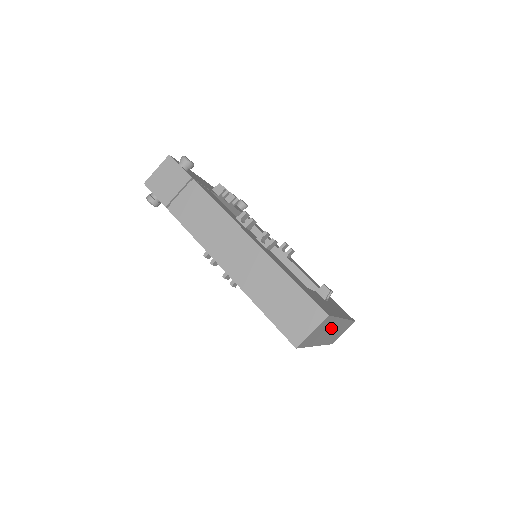
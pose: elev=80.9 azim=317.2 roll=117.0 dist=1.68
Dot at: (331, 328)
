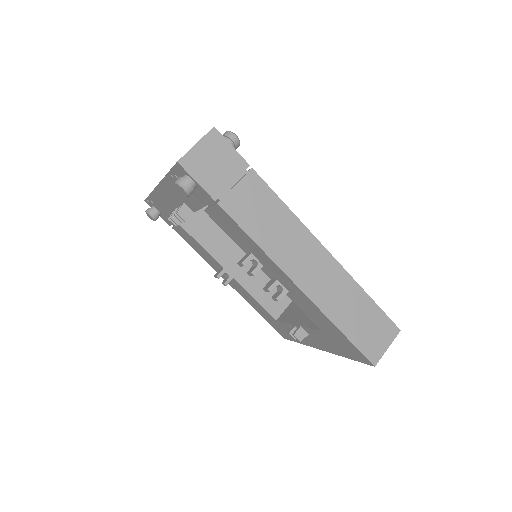
Dot at: occluded
